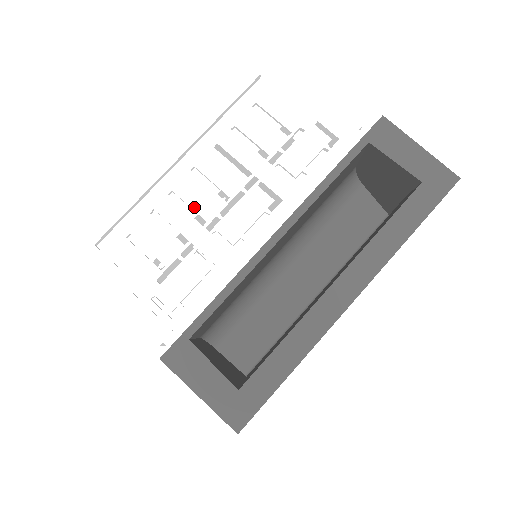
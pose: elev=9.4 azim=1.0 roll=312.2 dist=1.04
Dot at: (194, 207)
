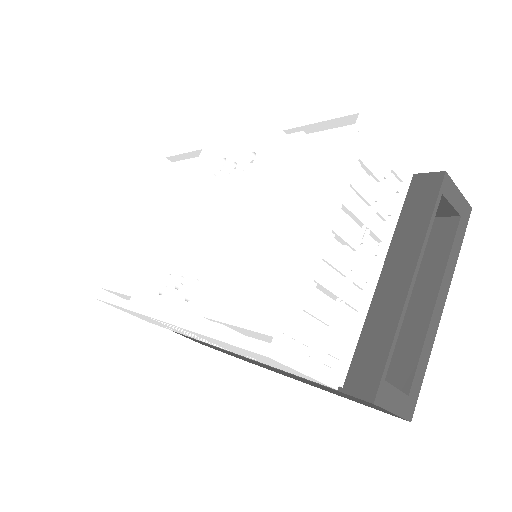
Dot at: (338, 268)
